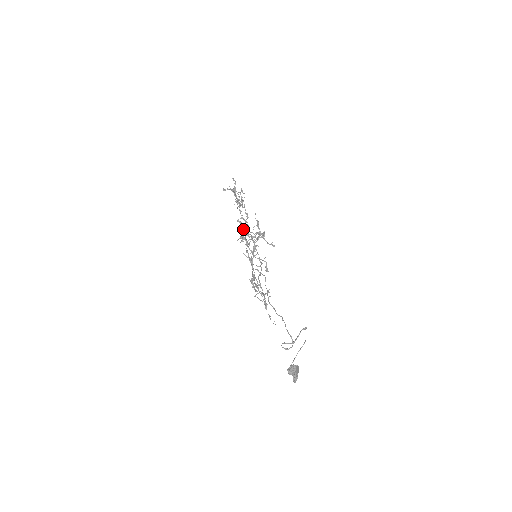
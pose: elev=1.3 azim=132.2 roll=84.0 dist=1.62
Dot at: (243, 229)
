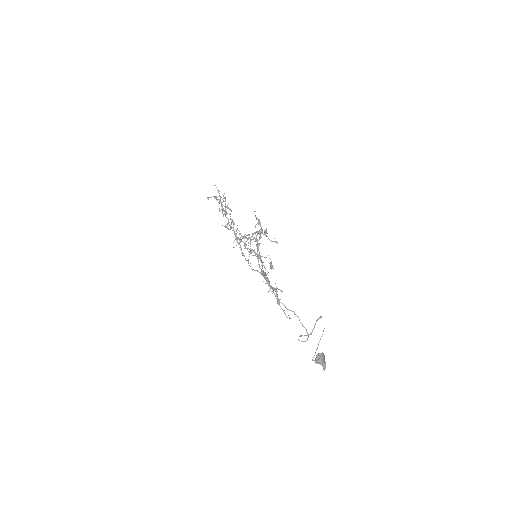
Dot at: (239, 231)
